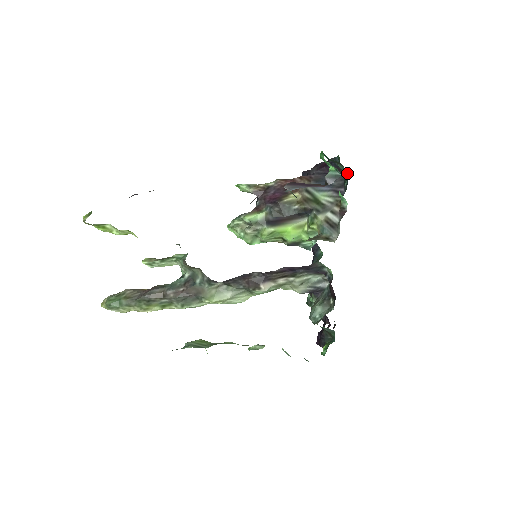
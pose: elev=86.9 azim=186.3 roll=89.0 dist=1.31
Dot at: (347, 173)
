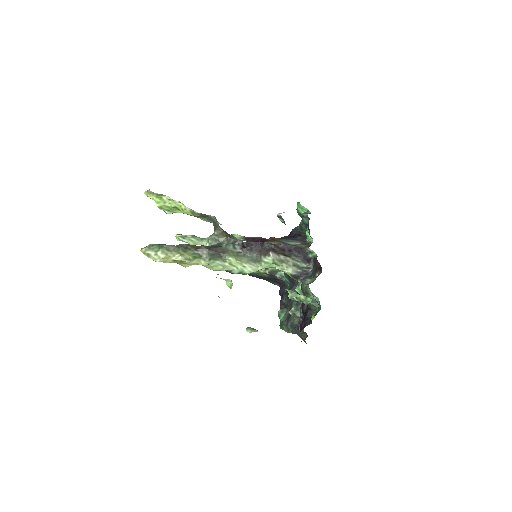
Dot at: occluded
